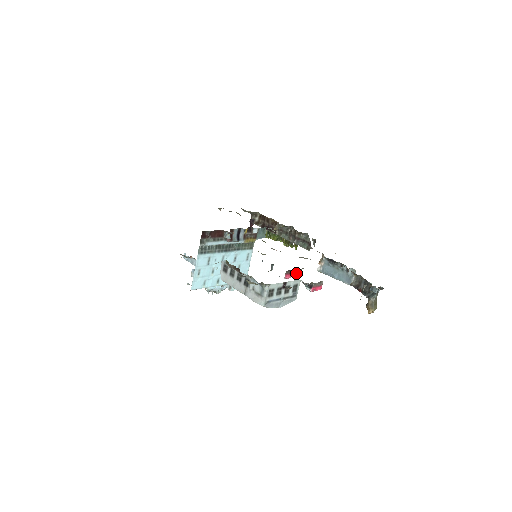
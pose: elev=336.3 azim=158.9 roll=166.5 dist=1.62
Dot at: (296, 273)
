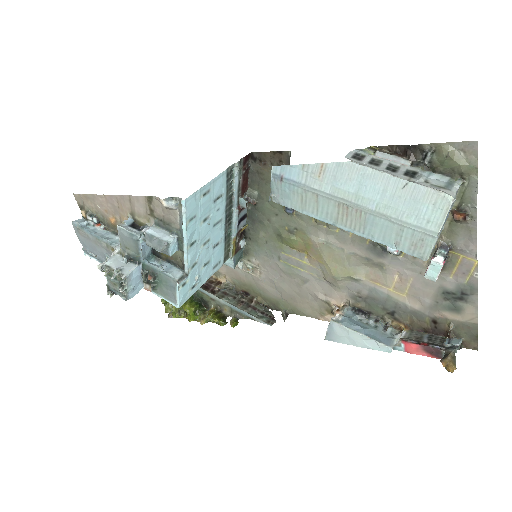
Dot at: (398, 251)
